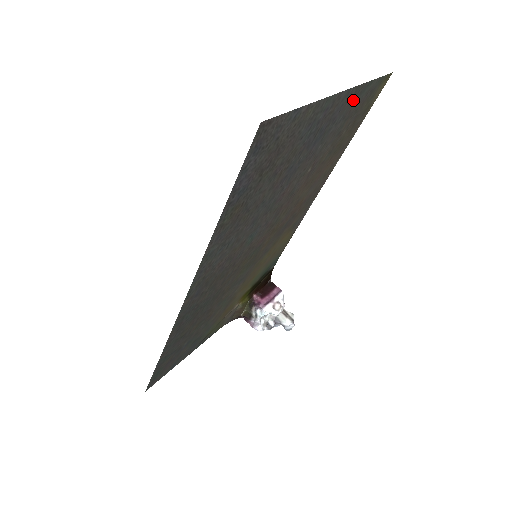
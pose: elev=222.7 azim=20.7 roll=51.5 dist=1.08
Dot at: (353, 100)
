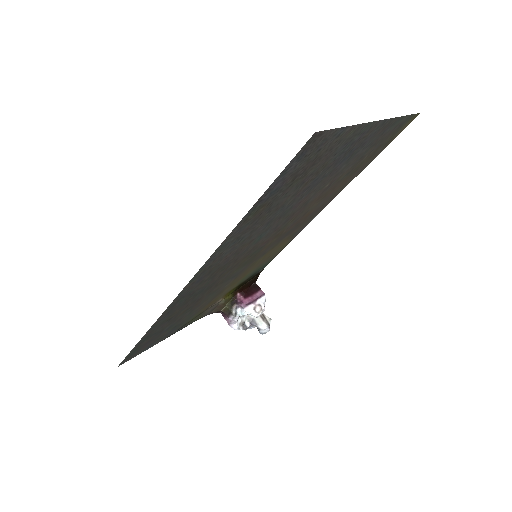
Dot at: (384, 130)
